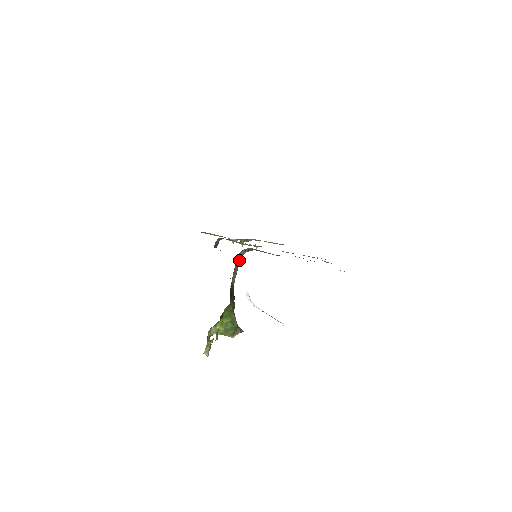
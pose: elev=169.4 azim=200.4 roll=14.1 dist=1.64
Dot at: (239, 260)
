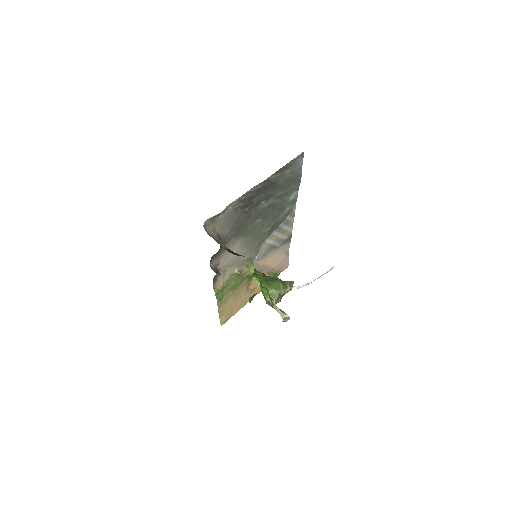
Dot at: (216, 238)
